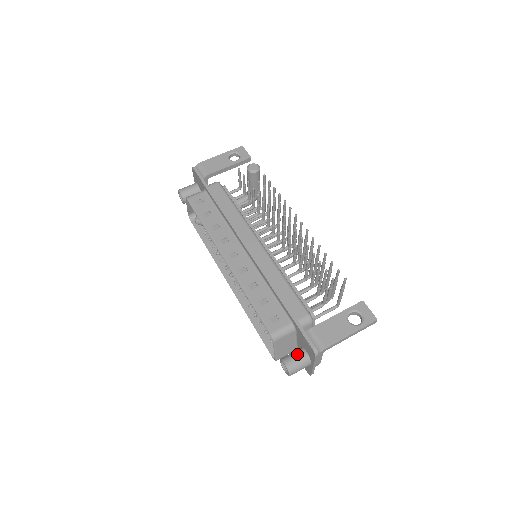
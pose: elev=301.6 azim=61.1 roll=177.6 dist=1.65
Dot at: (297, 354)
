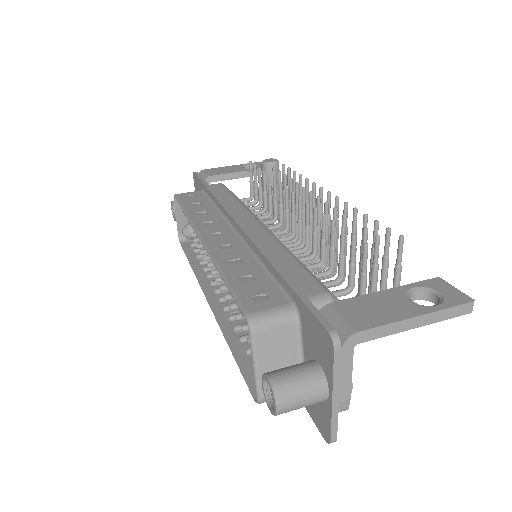
Dot at: (298, 365)
